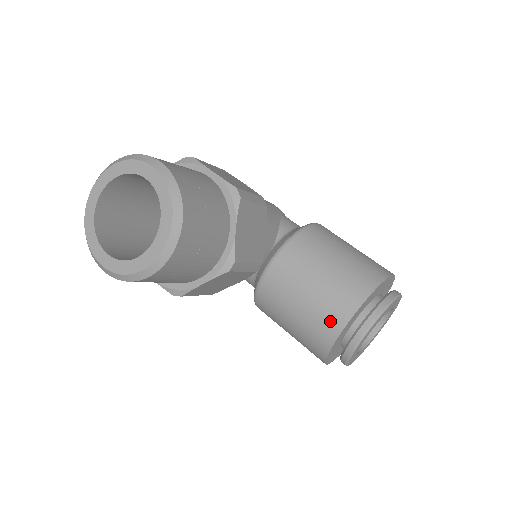
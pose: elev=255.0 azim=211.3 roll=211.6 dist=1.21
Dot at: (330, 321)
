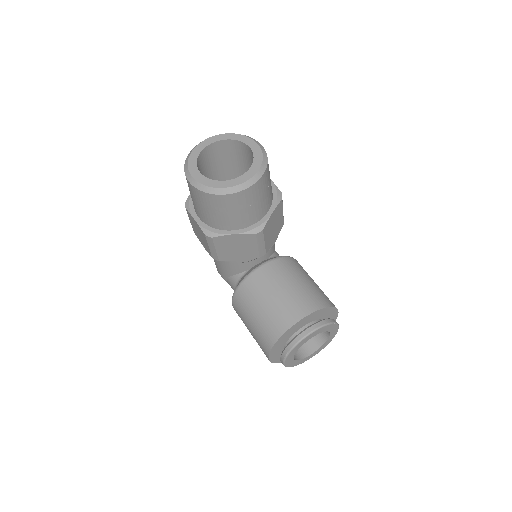
Dot at: (294, 311)
